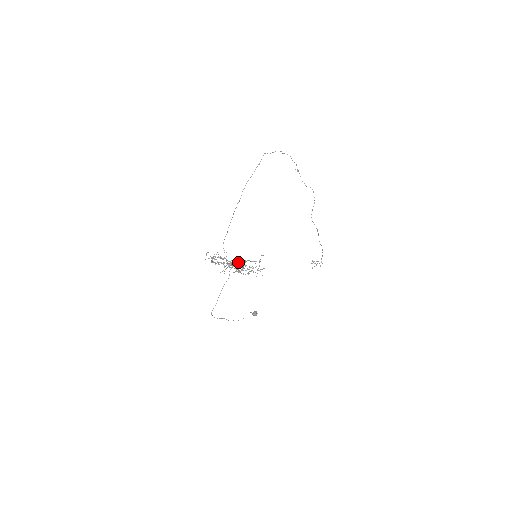
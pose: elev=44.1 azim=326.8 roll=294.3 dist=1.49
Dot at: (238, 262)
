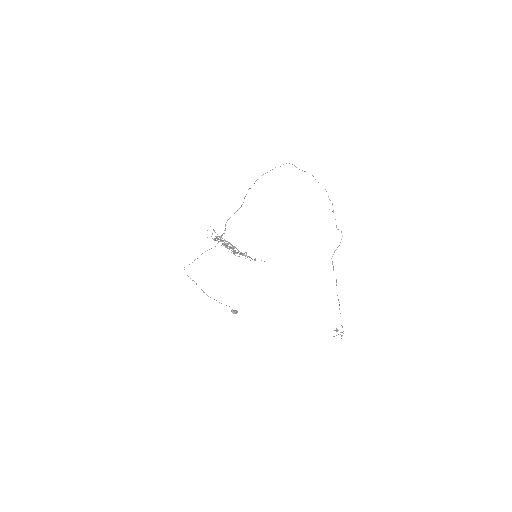
Dot at: occluded
